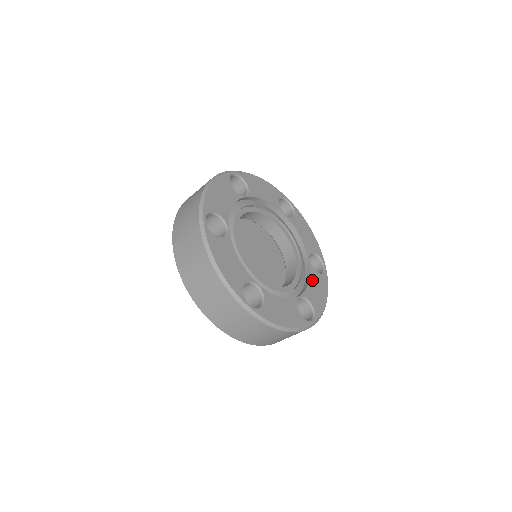
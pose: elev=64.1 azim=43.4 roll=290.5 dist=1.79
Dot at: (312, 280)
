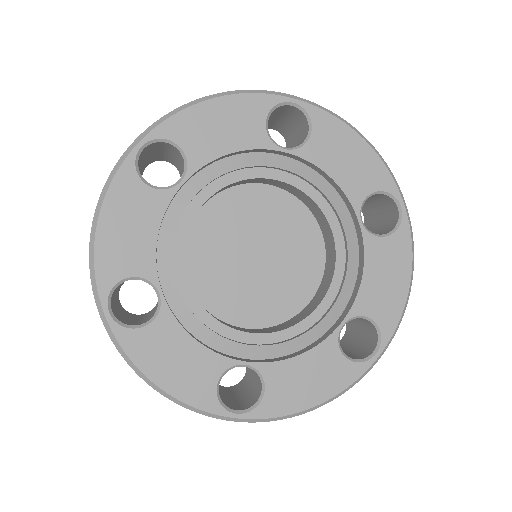
Dot at: (370, 265)
